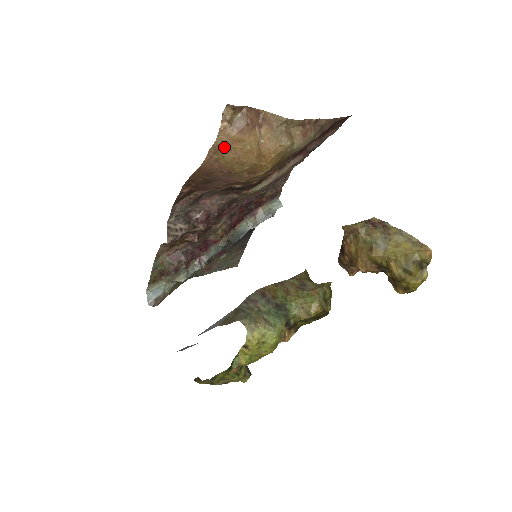
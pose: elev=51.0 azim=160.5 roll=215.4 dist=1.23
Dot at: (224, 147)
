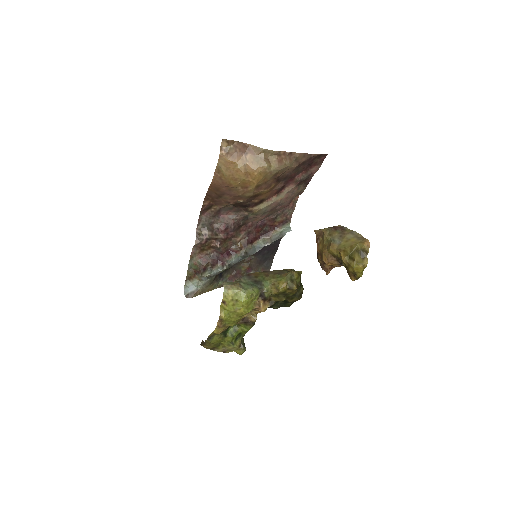
Dot at: (223, 168)
